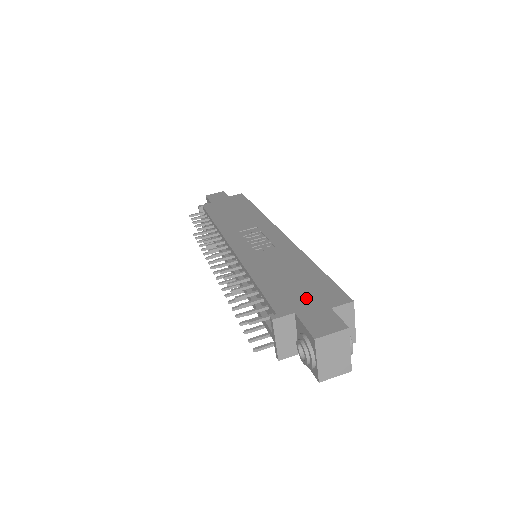
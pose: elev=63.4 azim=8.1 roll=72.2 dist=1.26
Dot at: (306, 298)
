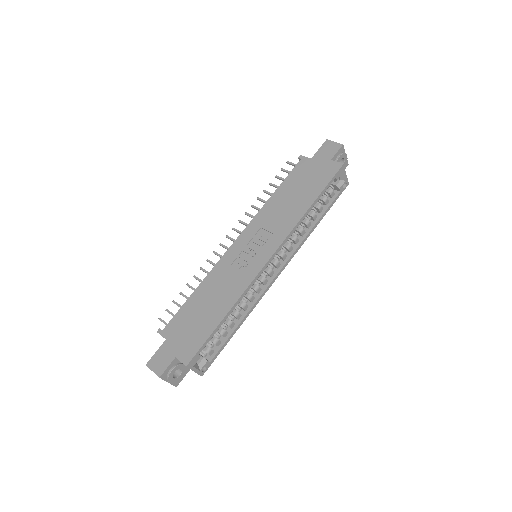
Dot at: (182, 336)
